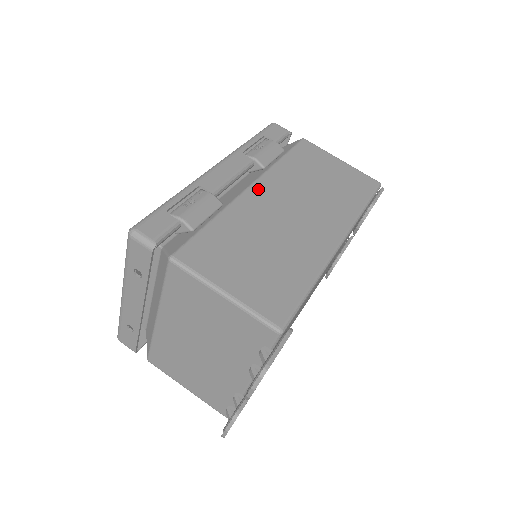
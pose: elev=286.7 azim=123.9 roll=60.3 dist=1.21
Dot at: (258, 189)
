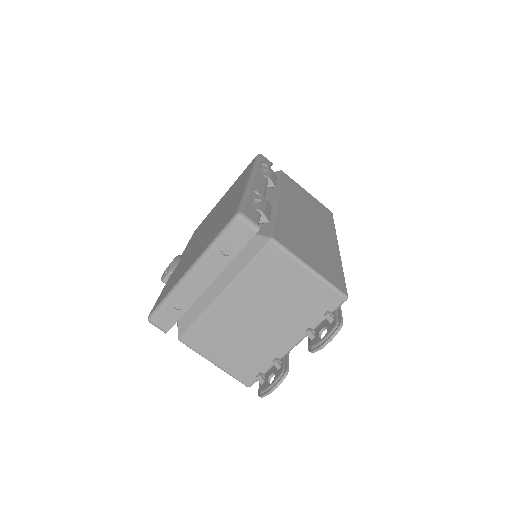
Dot at: (283, 201)
